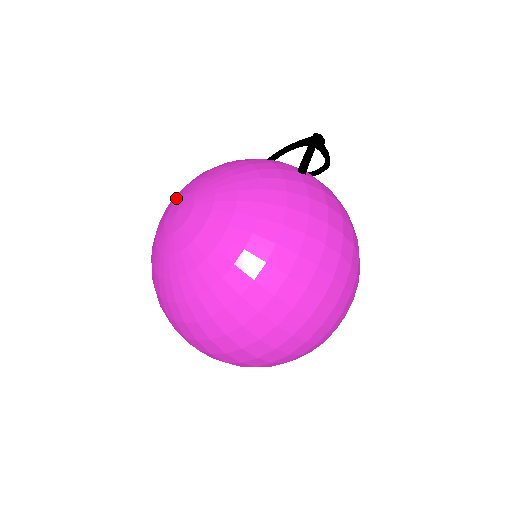
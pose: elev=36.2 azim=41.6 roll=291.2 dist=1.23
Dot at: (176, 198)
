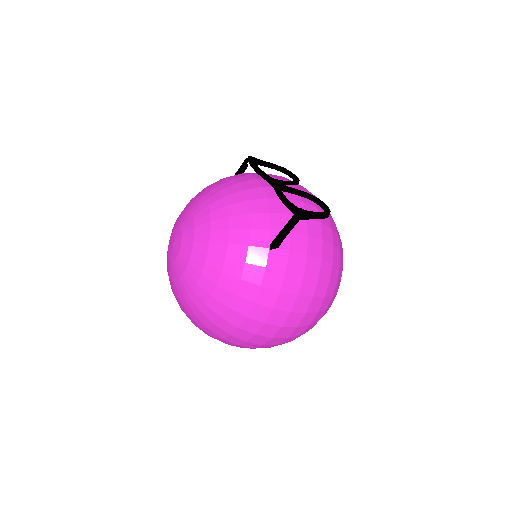
Dot at: (180, 221)
